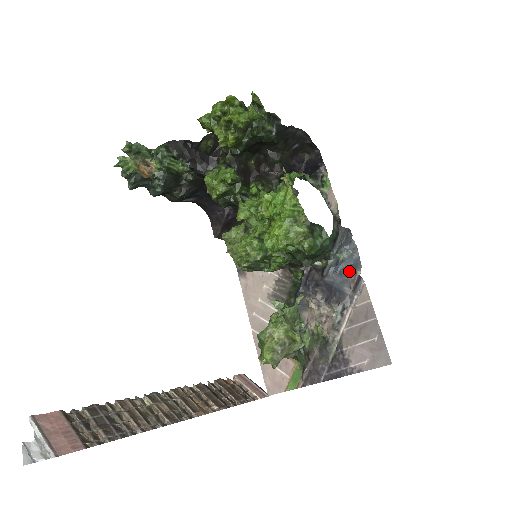
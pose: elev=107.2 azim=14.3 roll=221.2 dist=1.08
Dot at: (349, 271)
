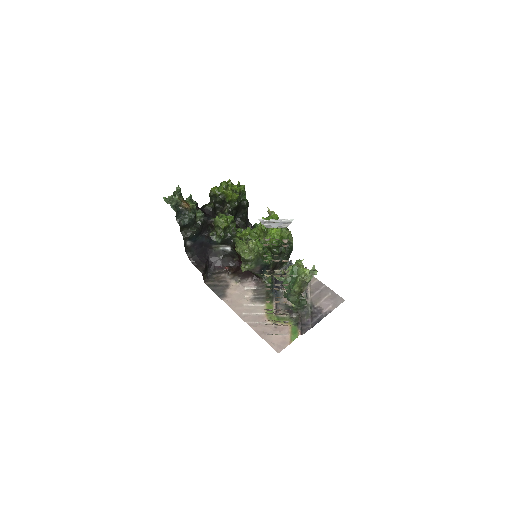
Dot at: occluded
